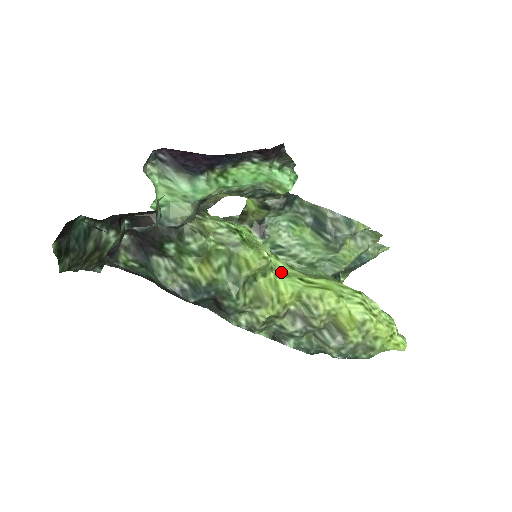
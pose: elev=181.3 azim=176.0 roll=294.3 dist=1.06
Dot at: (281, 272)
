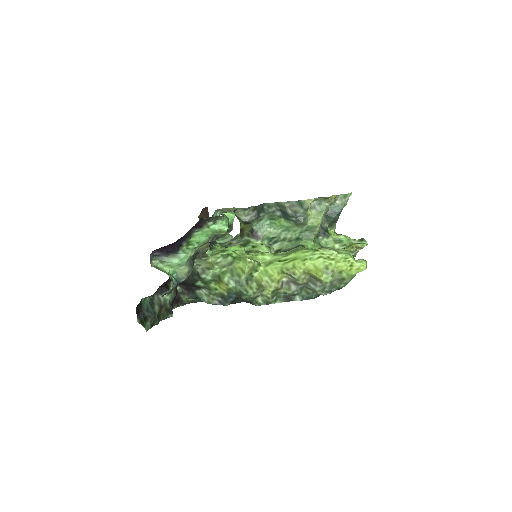
Dot at: (268, 262)
